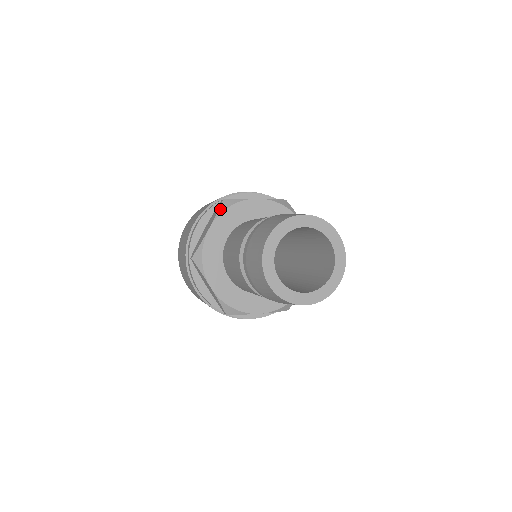
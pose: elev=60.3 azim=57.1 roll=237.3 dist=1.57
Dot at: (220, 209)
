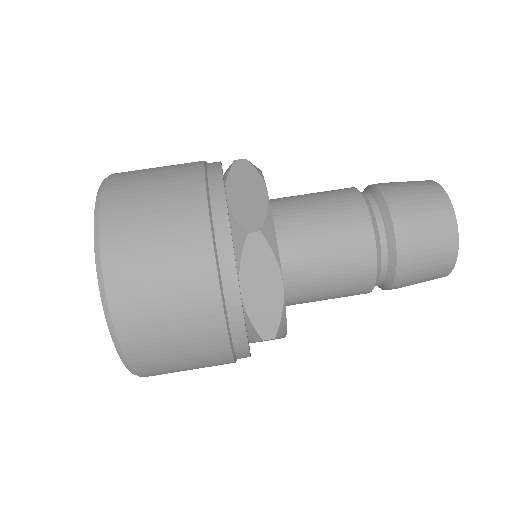
Dot at: occluded
